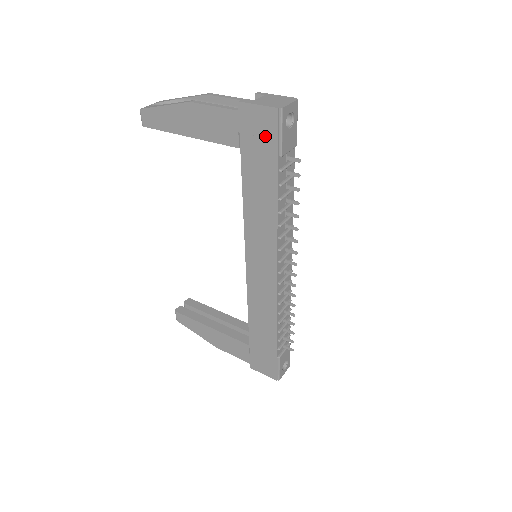
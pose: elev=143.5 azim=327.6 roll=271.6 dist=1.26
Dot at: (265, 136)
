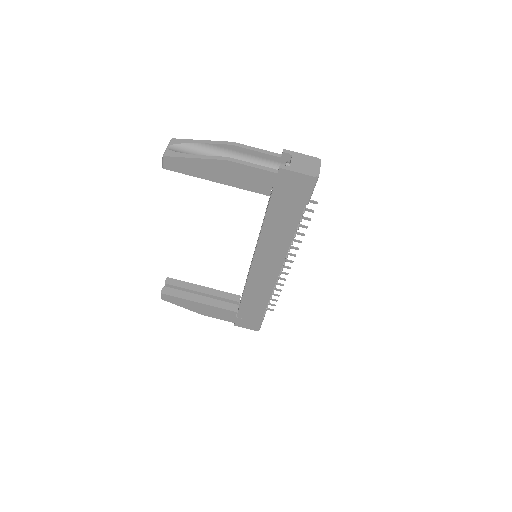
Dot at: (298, 192)
